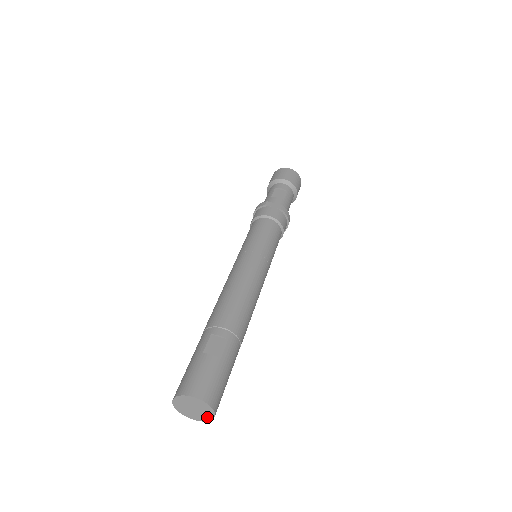
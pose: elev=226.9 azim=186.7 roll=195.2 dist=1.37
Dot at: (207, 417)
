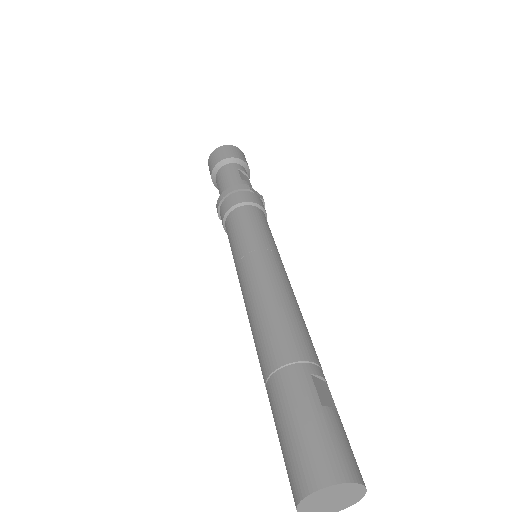
Dot at: (335, 509)
